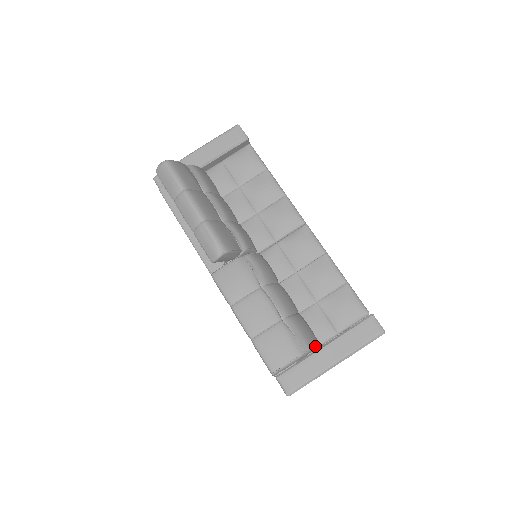
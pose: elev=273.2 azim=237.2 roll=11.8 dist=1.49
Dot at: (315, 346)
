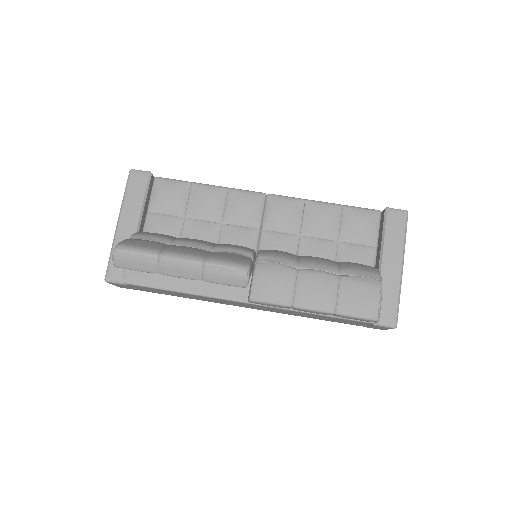
Dot at: (378, 270)
